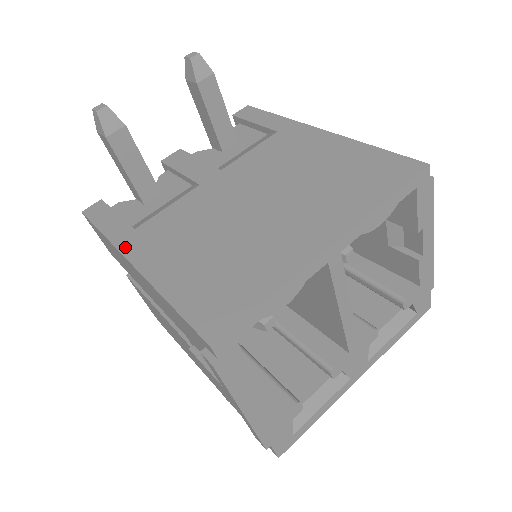
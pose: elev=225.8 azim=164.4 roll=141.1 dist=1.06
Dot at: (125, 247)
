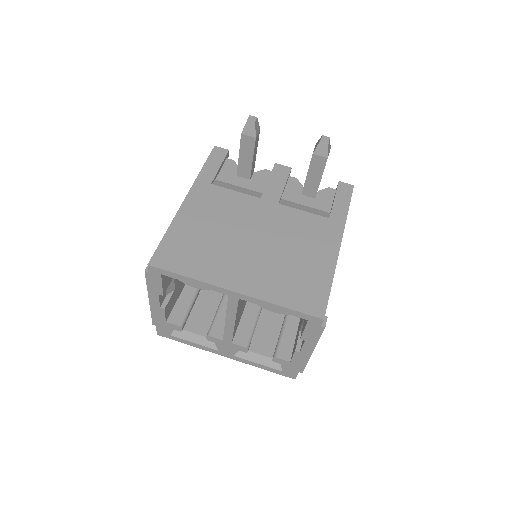
Dot at: (196, 187)
